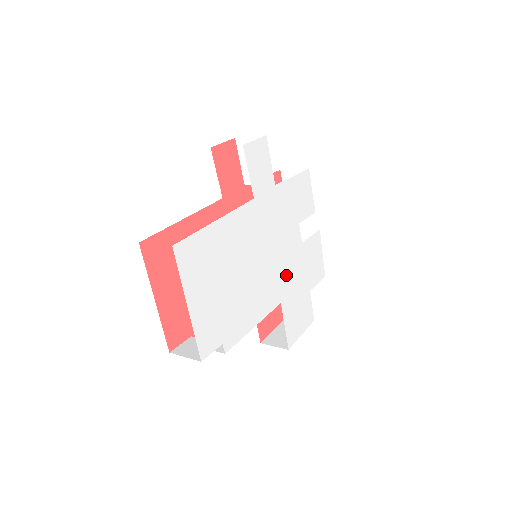
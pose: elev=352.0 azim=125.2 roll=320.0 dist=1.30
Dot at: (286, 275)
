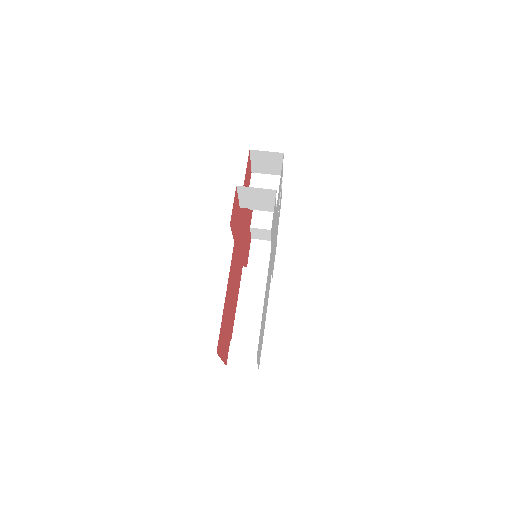
Dot at: occluded
